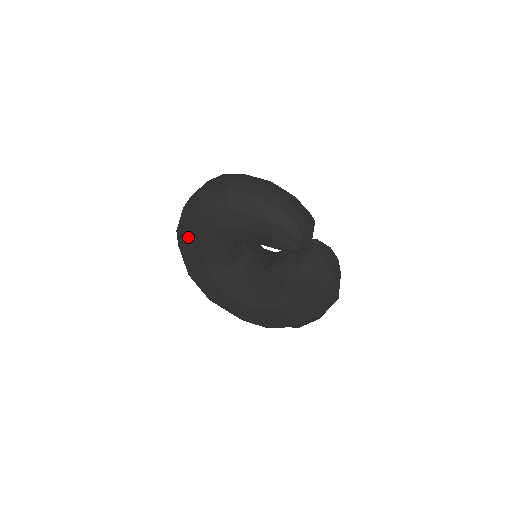
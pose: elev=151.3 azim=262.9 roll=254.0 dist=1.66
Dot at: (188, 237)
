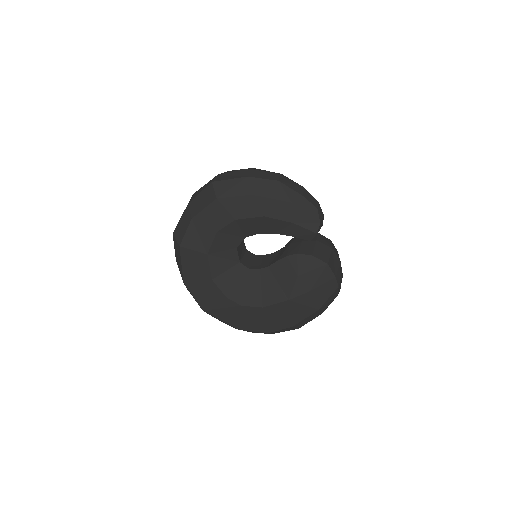
Dot at: (194, 234)
